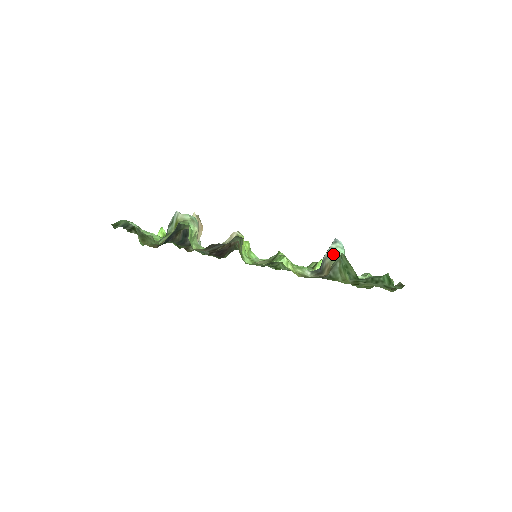
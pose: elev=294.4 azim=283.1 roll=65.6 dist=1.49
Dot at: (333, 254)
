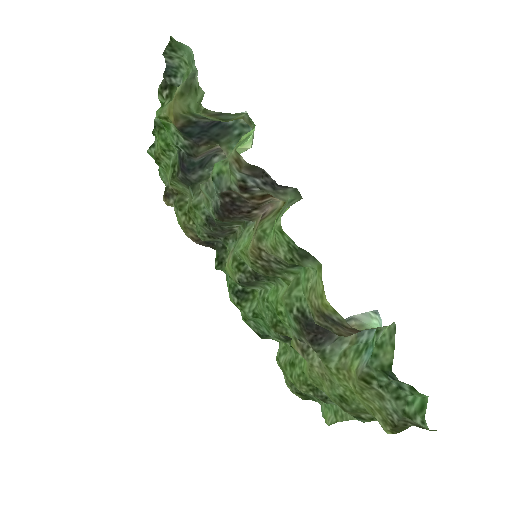
Dot at: (367, 321)
